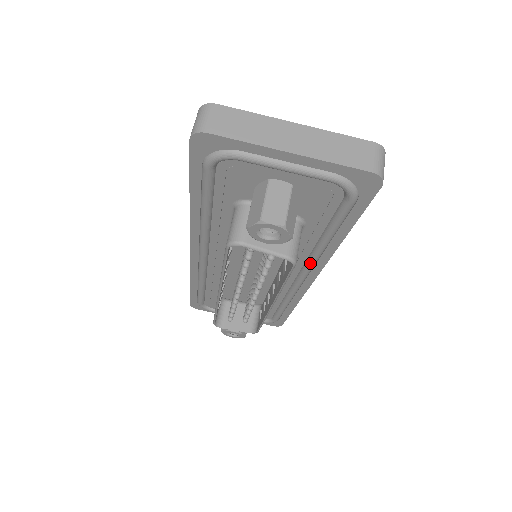
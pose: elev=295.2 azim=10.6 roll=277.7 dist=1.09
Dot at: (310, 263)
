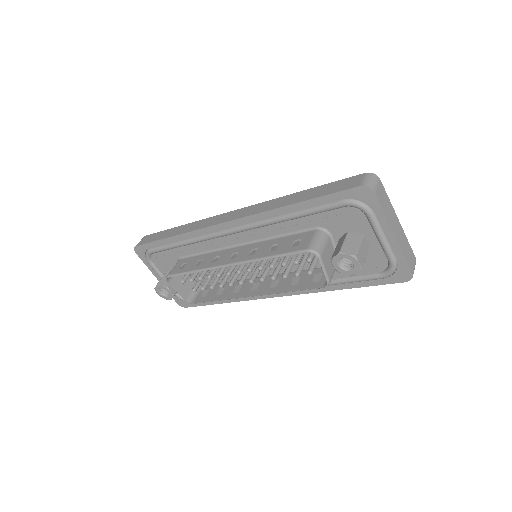
Dot at: occluded
